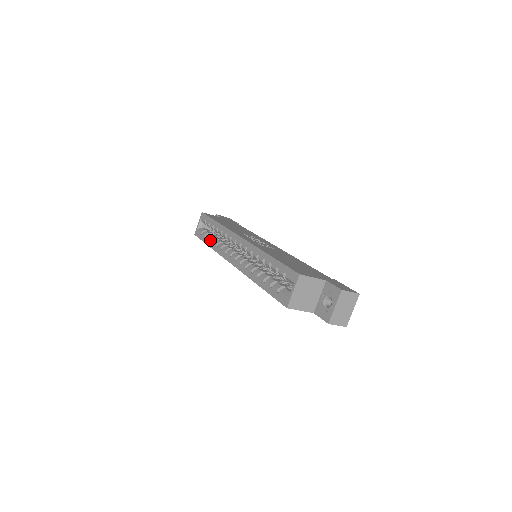
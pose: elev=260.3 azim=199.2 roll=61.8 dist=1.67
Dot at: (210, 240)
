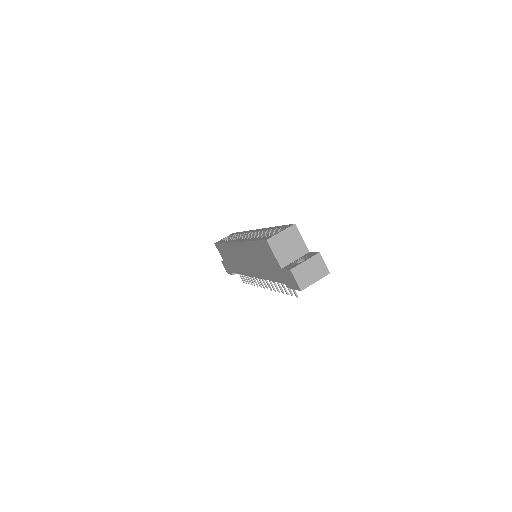
Dot at: occluded
